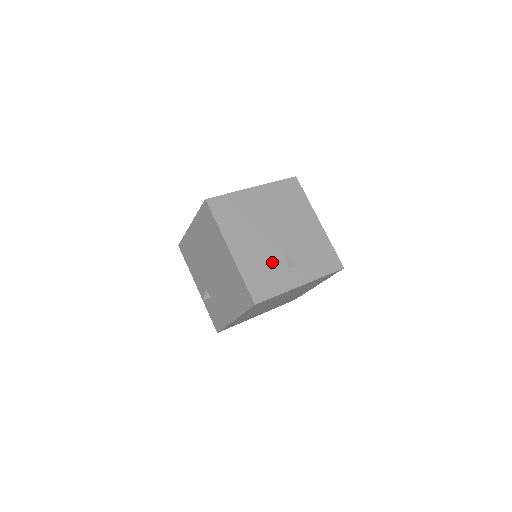
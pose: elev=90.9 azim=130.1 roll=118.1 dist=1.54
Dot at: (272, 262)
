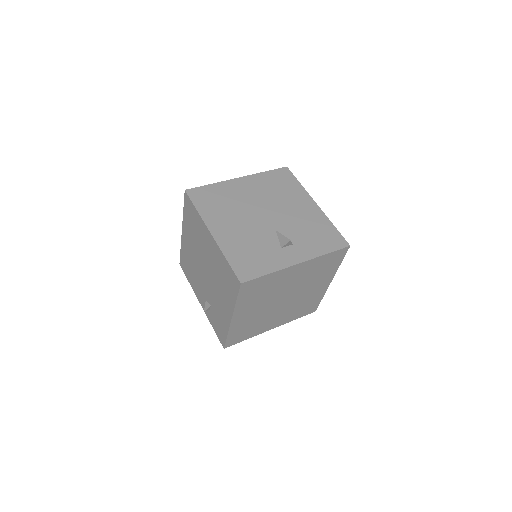
Dot at: (261, 242)
